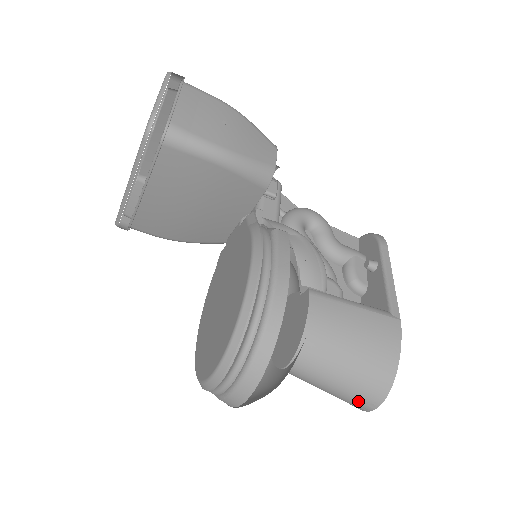
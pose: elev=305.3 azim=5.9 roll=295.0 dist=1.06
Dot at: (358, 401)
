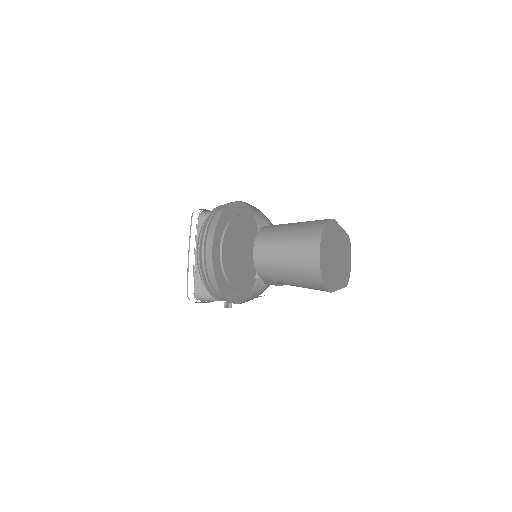
Dot at: (306, 248)
